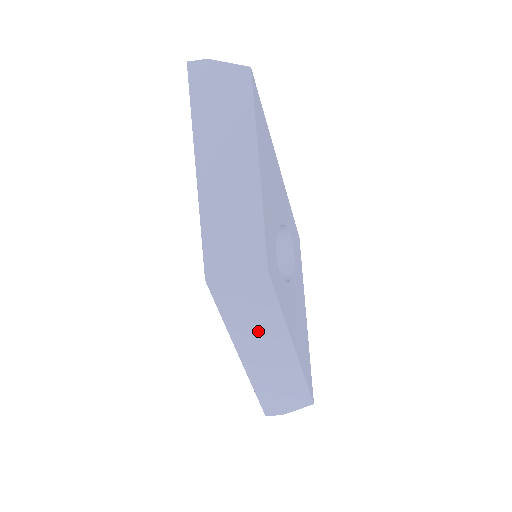
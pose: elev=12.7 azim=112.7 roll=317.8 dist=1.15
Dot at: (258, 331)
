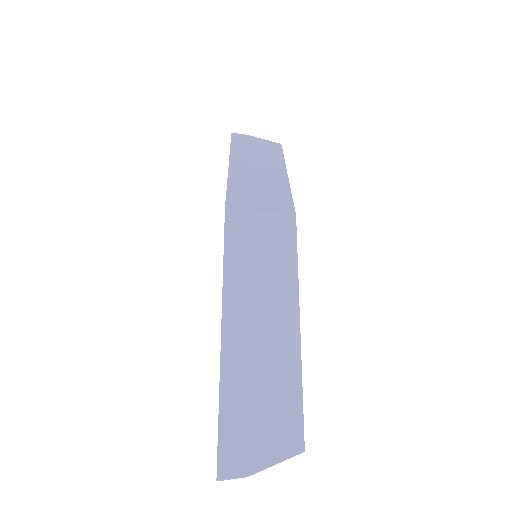
Dot at: (261, 289)
